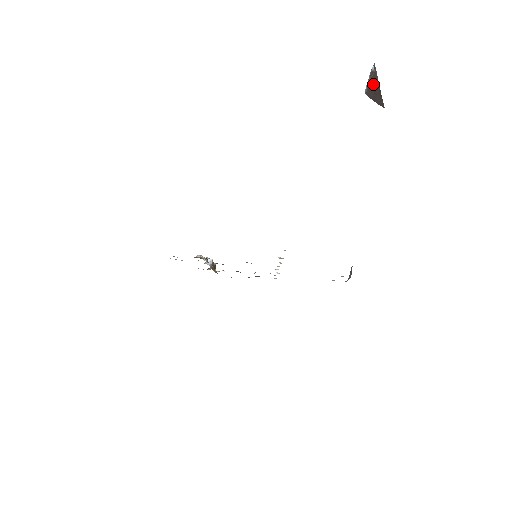
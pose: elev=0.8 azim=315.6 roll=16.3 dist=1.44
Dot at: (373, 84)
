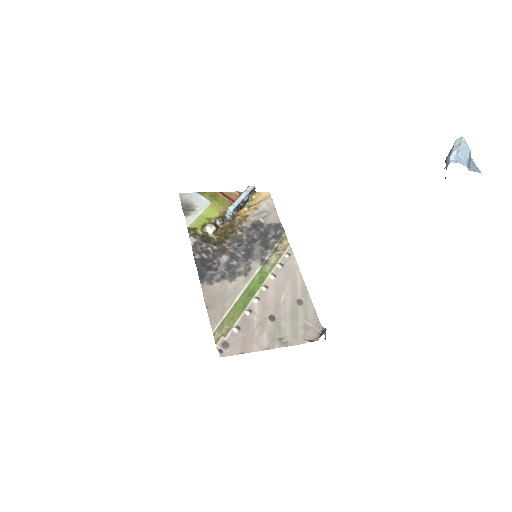
Dot at: occluded
